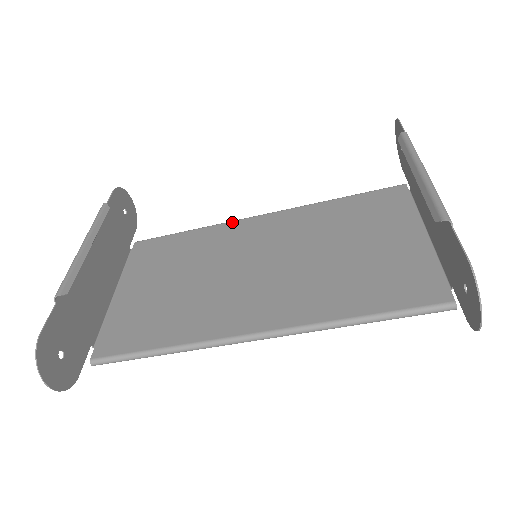
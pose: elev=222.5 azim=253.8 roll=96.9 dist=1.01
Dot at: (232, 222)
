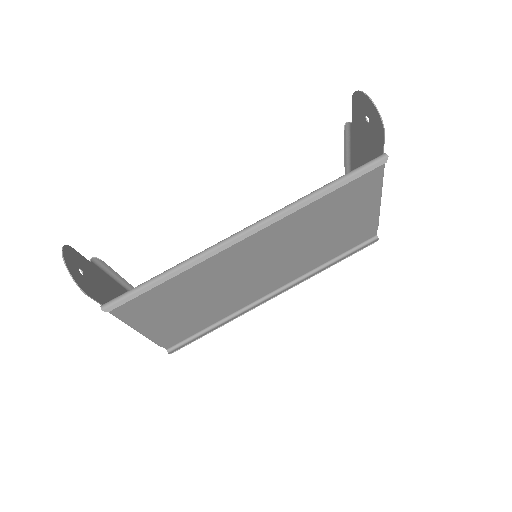
Dot at: (249, 303)
